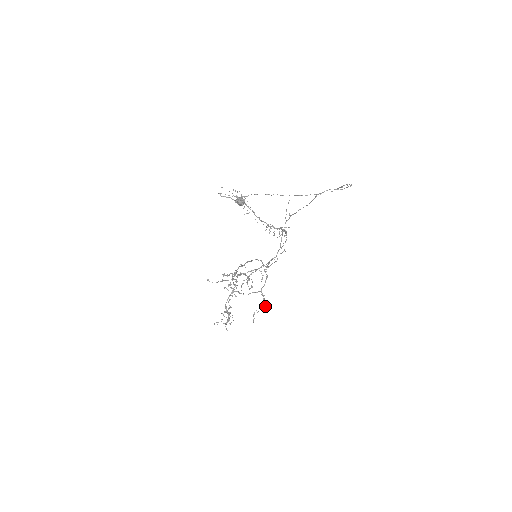
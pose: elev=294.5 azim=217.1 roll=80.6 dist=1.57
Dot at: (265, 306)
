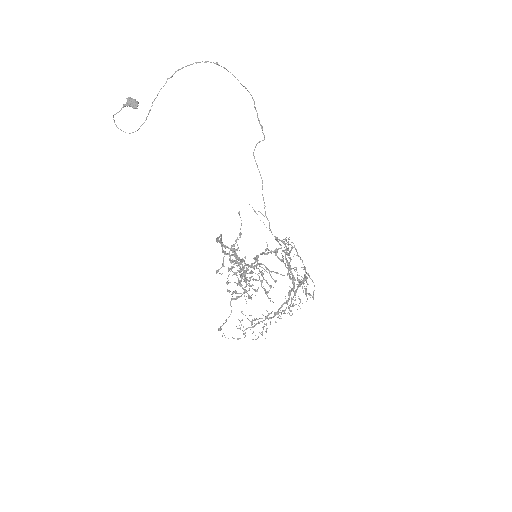
Dot at: occluded
